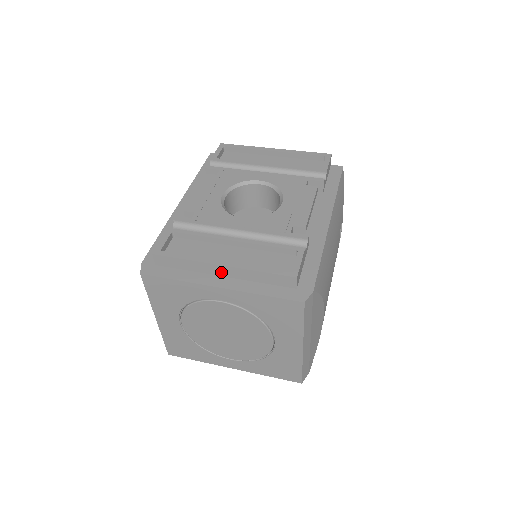
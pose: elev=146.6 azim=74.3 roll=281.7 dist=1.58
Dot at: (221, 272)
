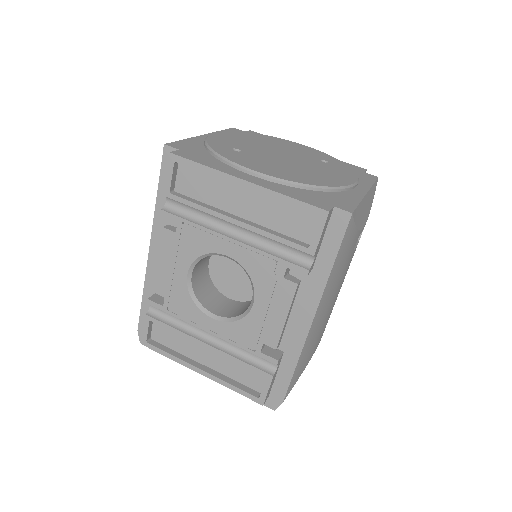
Dot at: occluded
